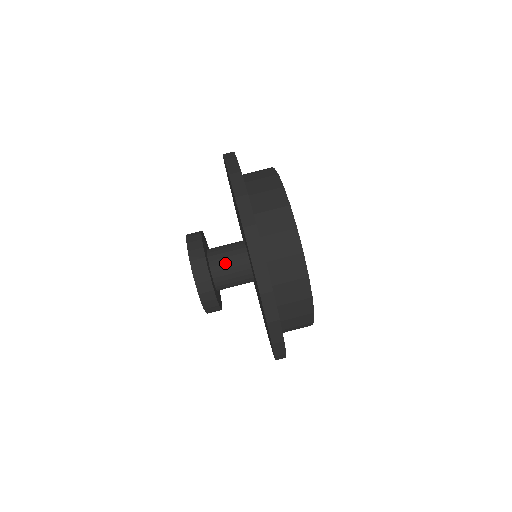
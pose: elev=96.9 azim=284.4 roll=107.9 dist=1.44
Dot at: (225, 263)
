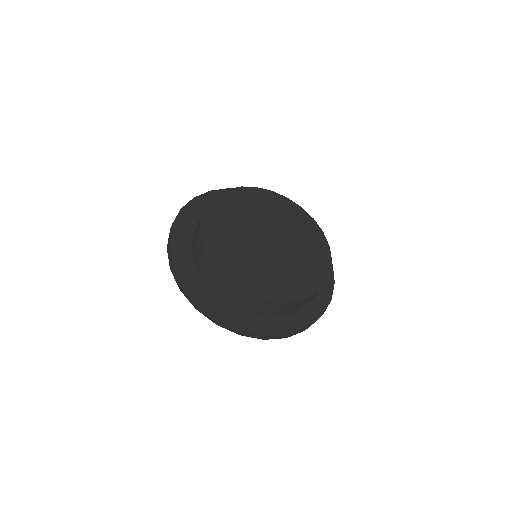
Dot at: occluded
